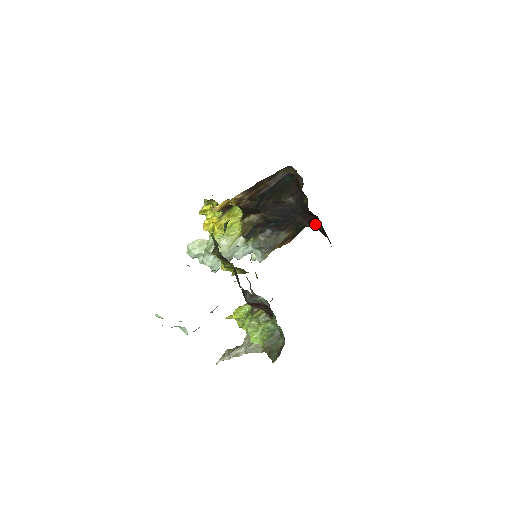
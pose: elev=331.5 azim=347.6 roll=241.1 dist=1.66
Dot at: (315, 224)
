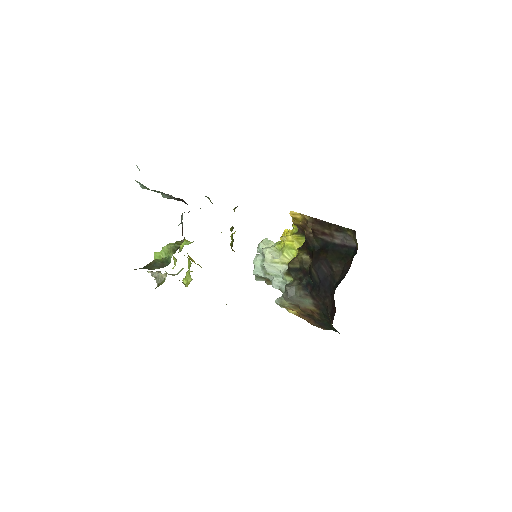
Dot at: occluded
